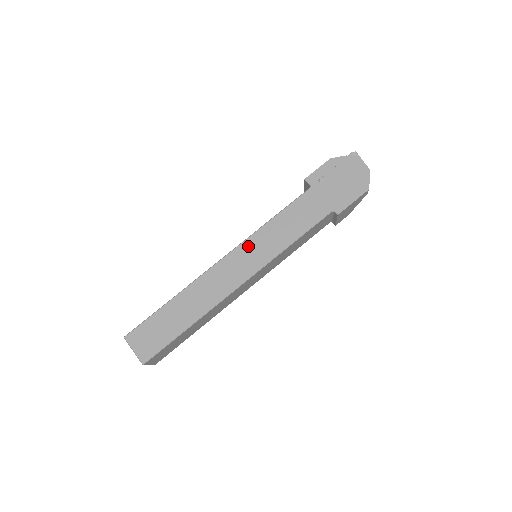
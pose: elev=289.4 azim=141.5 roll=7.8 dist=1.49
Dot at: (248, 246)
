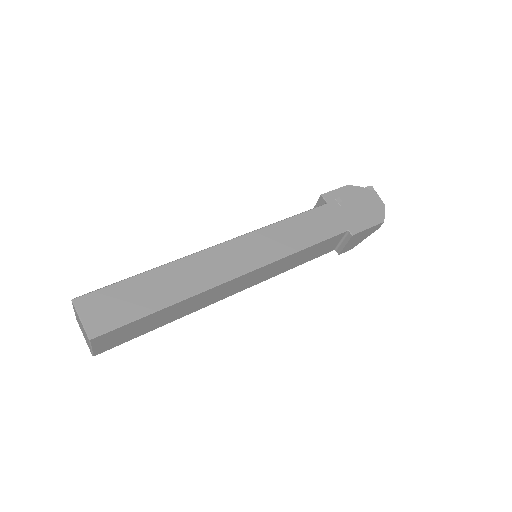
Dot at: (254, 238)
